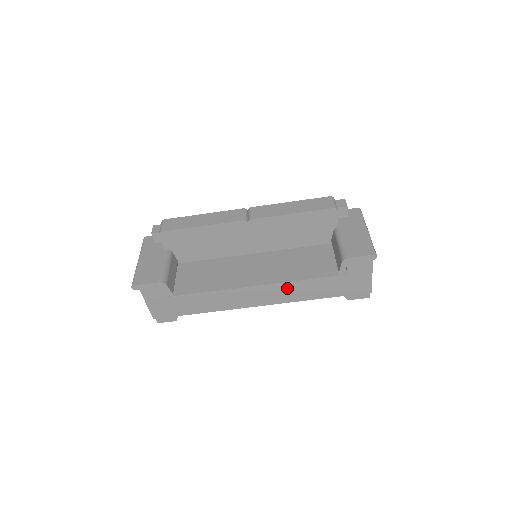
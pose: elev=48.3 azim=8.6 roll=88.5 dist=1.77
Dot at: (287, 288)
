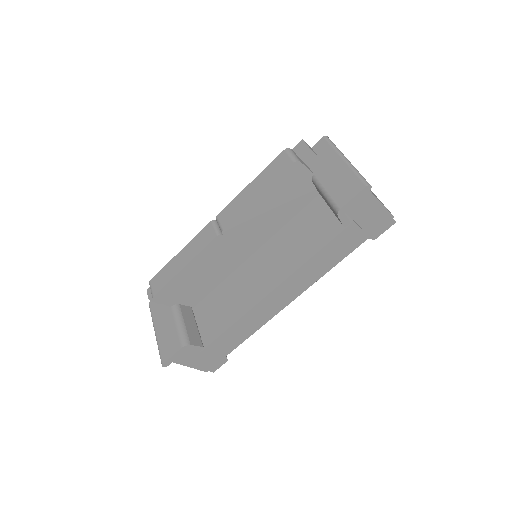
Dot at: (303, 273)
